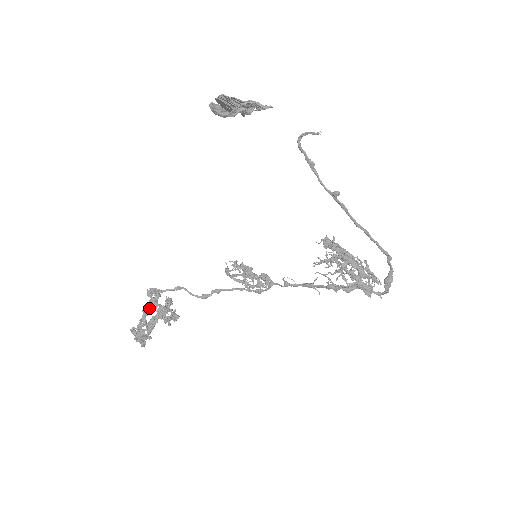
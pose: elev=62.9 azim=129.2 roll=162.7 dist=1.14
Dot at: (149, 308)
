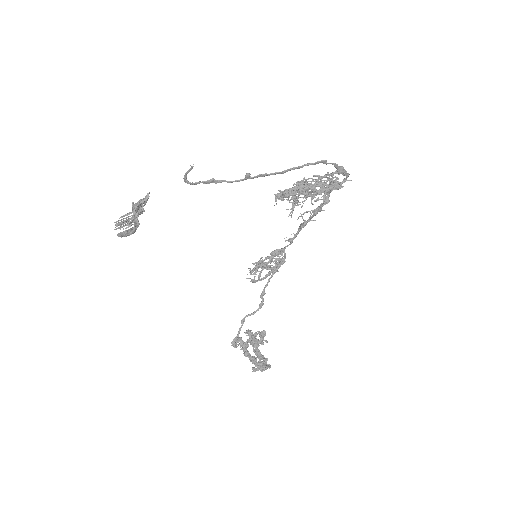
Dot at: (245, 351)
